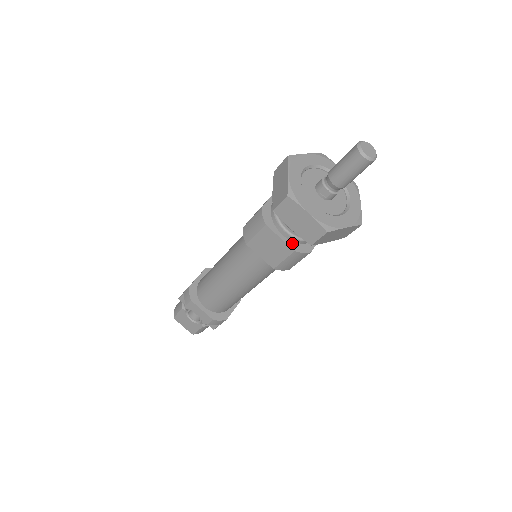
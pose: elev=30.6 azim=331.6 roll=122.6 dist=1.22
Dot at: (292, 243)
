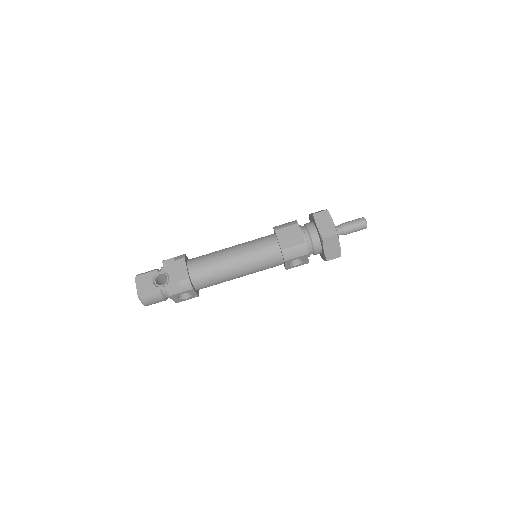
Dot at: (304, 241)
